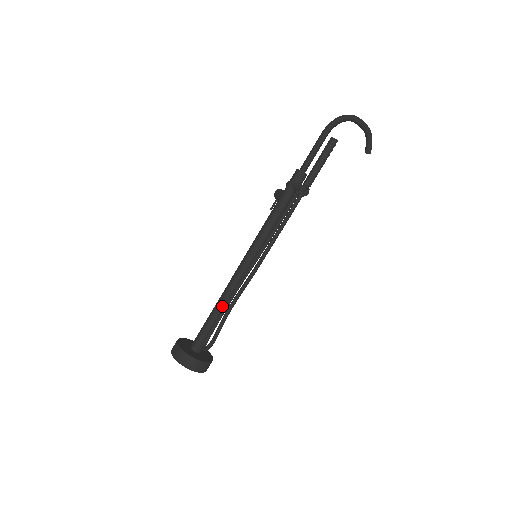
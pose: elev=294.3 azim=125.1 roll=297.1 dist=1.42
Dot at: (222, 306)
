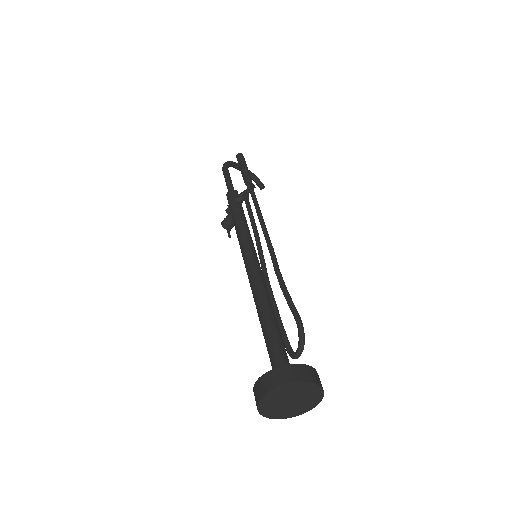
Dot at: (269, 311)
